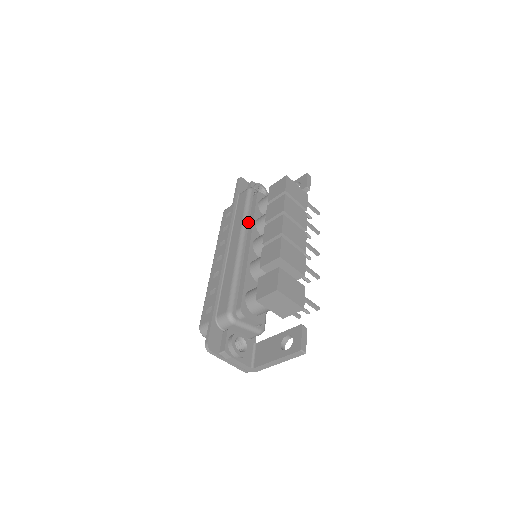
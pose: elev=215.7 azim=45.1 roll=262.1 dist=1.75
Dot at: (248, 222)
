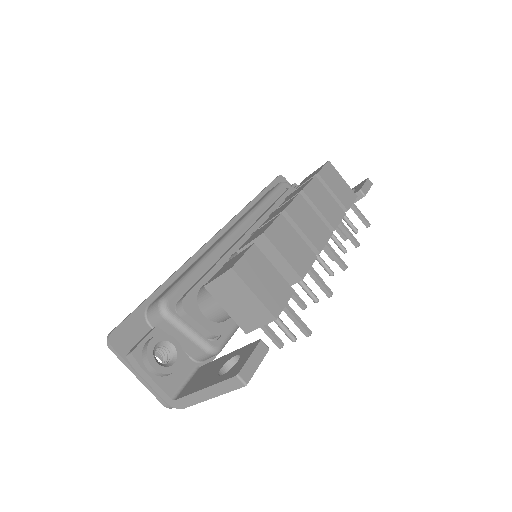
Dot at: (260, 212)
